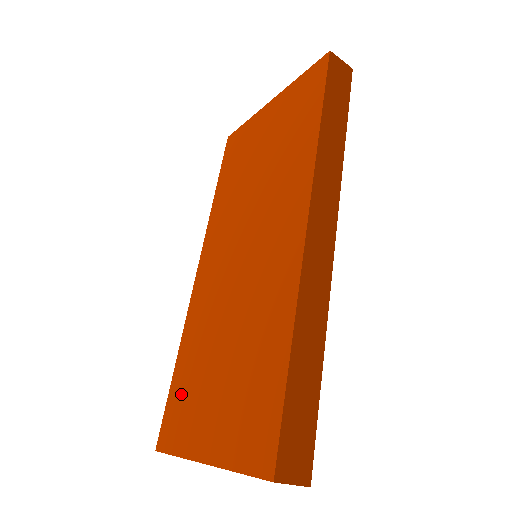
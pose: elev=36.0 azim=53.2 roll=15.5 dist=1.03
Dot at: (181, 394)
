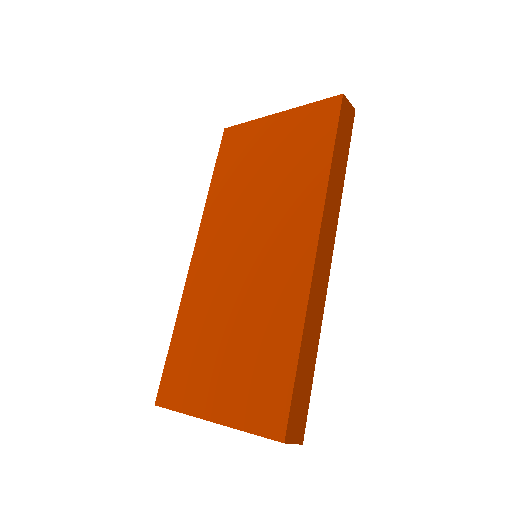
Dot at: (182, 362)
